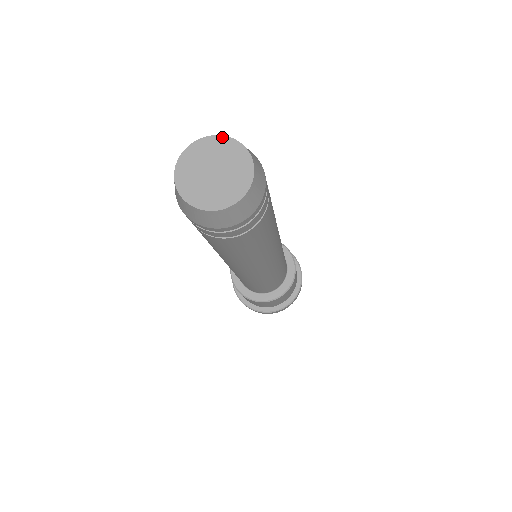
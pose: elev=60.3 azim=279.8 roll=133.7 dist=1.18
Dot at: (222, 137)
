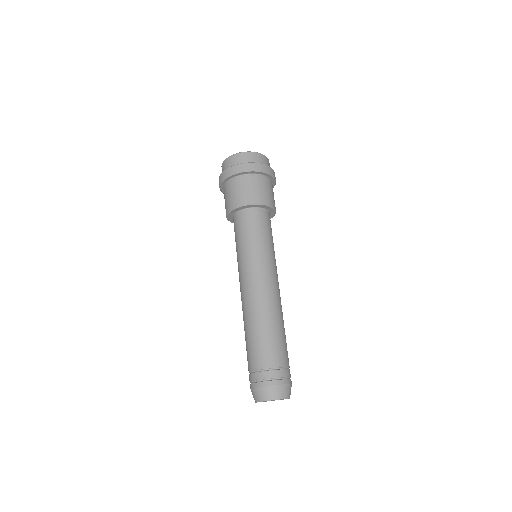
Dot at: occluded
